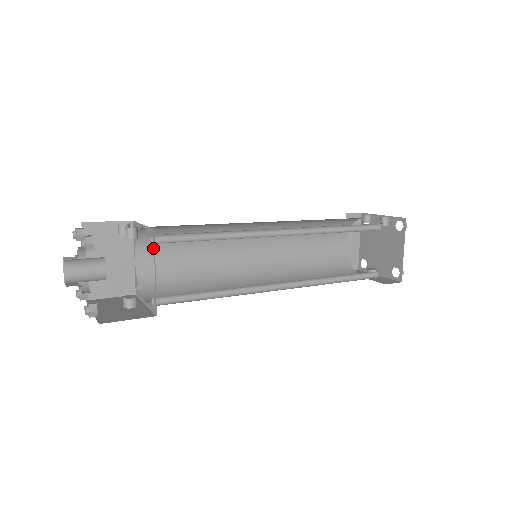
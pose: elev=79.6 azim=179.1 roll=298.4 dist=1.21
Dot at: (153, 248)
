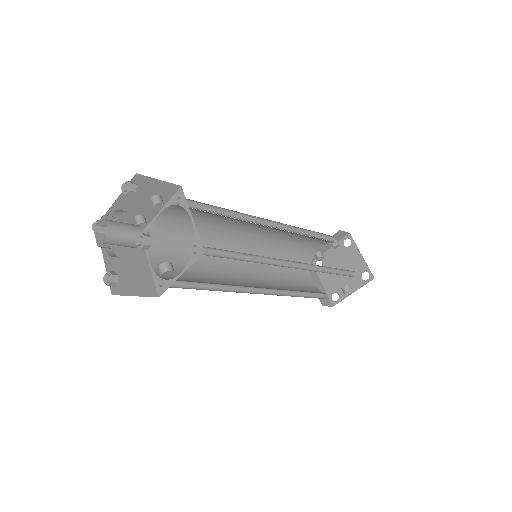
Dot at: (183, 203)
